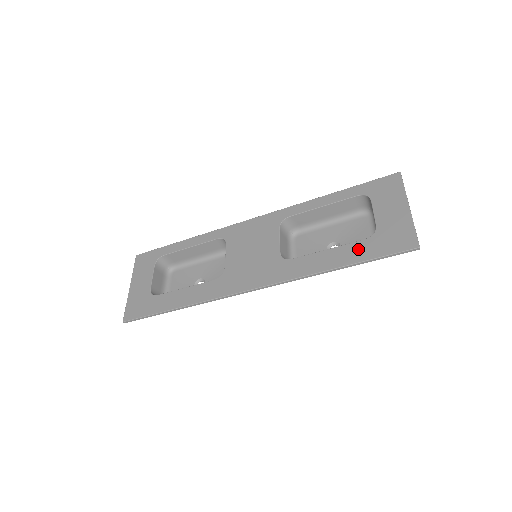
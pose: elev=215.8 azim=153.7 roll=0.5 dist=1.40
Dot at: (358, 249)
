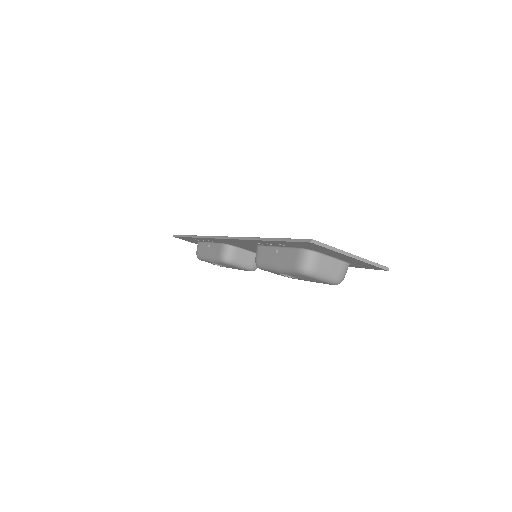
Dot at: occluded
